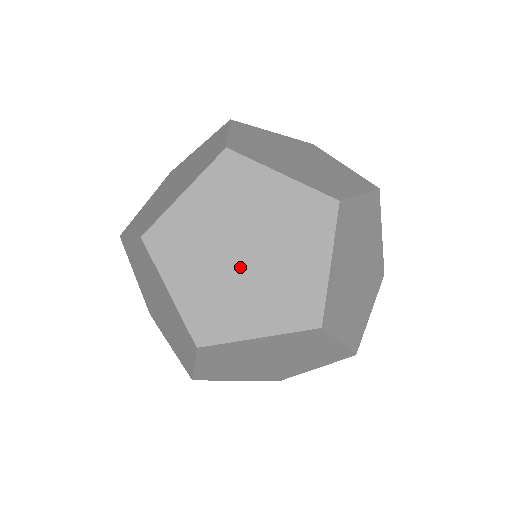
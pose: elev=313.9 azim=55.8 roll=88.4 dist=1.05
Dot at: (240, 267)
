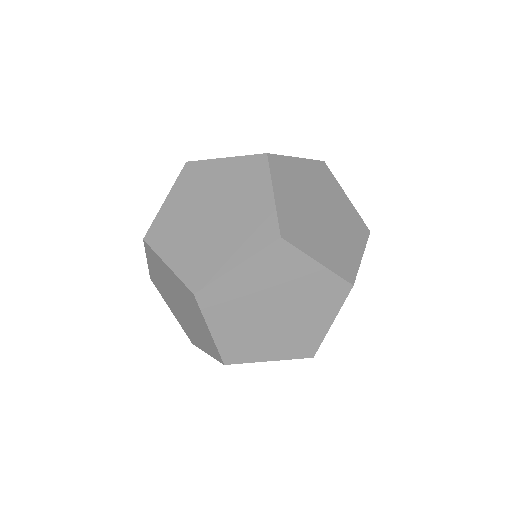
Dot at: (269, 320)
